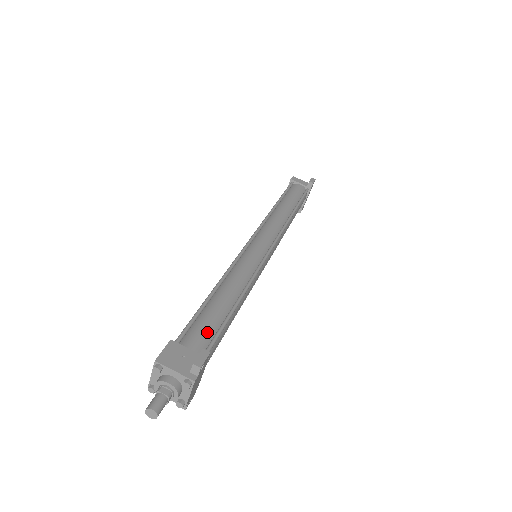
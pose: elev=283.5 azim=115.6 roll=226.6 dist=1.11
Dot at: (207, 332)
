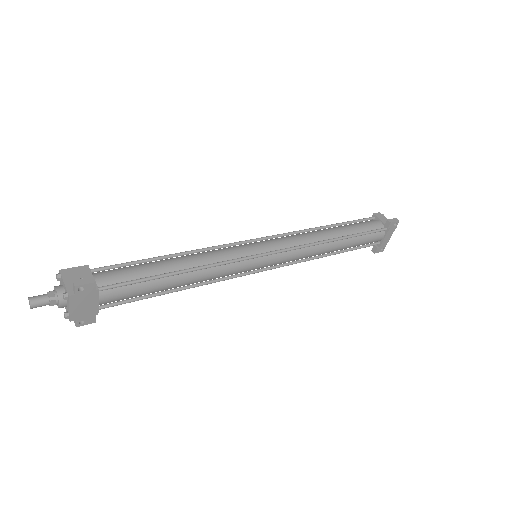
Dot at: (124, 275)
